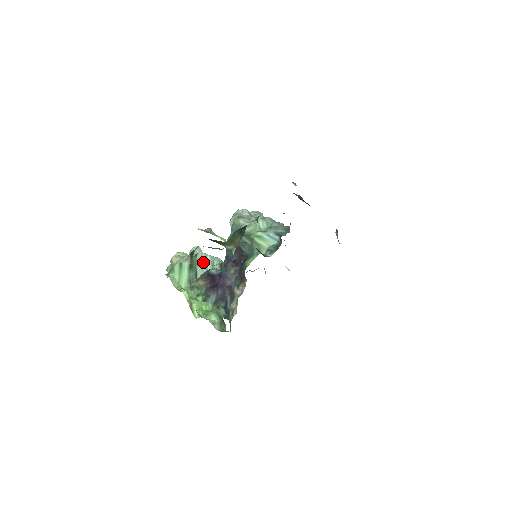
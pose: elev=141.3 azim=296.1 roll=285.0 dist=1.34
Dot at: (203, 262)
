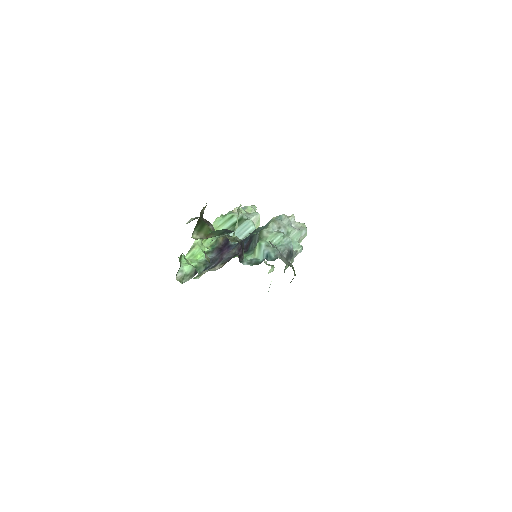
Dot at: (244, 228)
